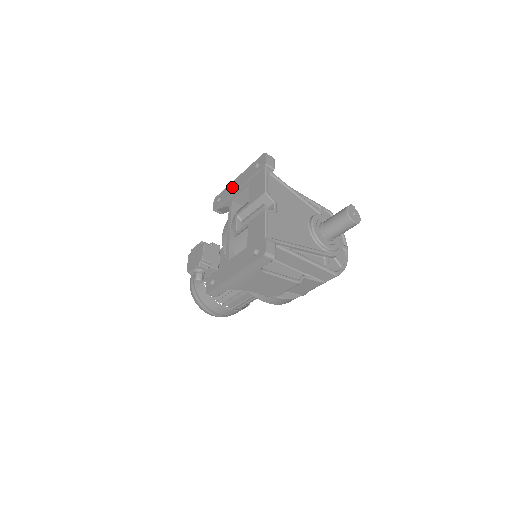
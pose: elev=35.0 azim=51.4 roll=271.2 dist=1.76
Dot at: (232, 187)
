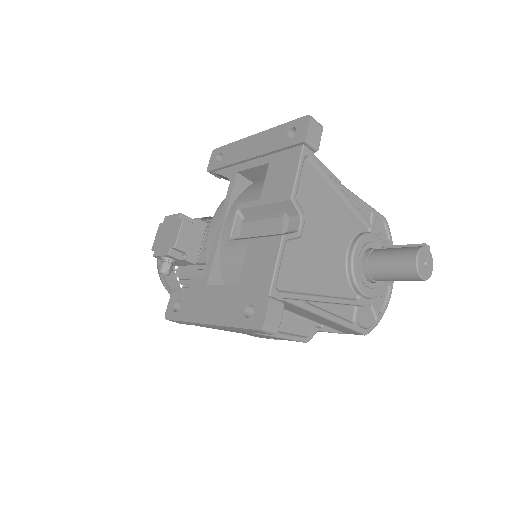
Dot at: (243, 148)
